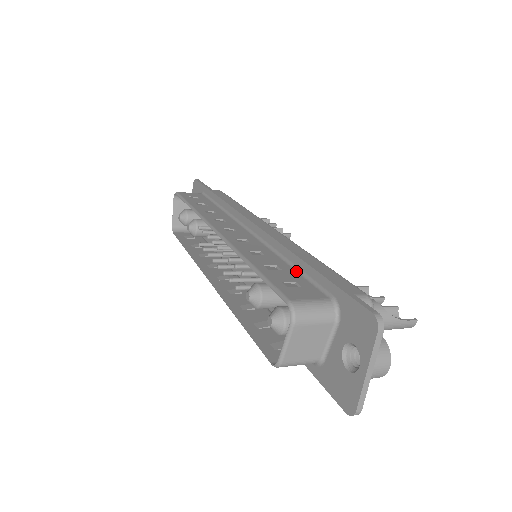
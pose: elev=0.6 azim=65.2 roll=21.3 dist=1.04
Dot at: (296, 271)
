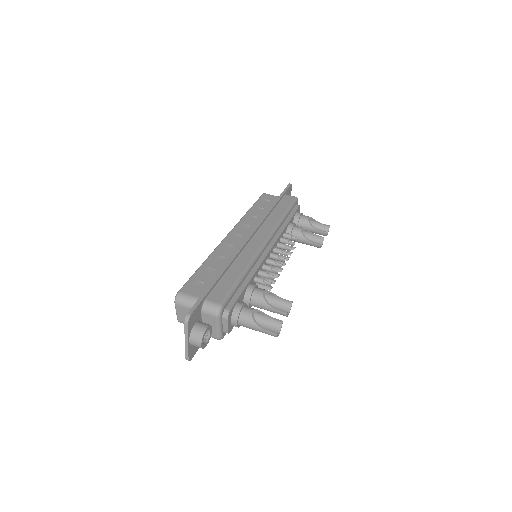
Dot at: occluded
